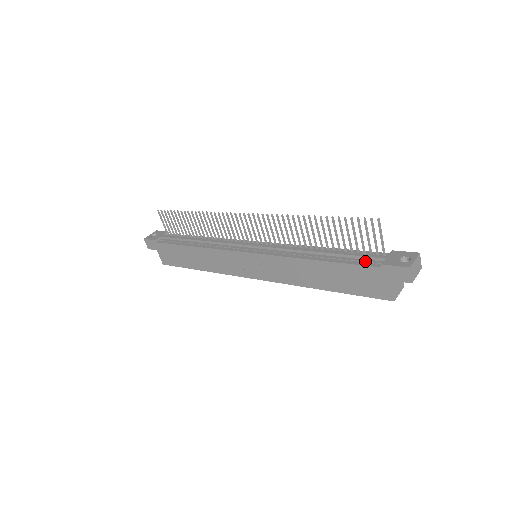
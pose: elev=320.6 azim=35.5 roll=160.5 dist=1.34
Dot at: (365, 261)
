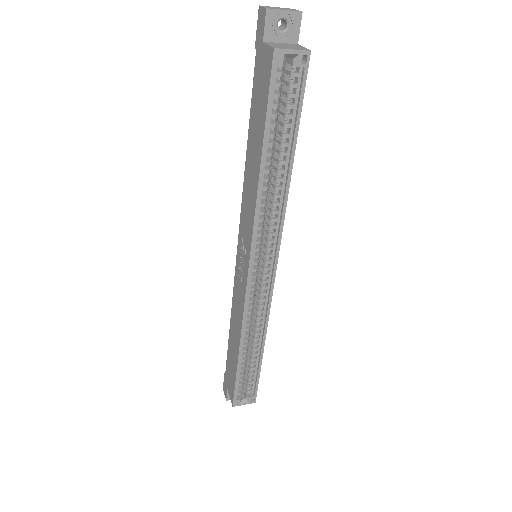
Dot at: occluded
